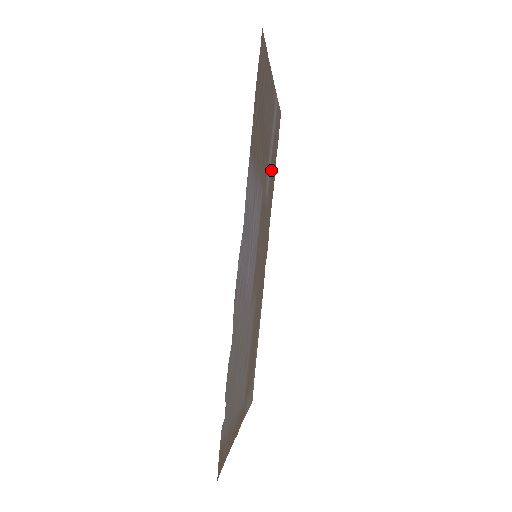
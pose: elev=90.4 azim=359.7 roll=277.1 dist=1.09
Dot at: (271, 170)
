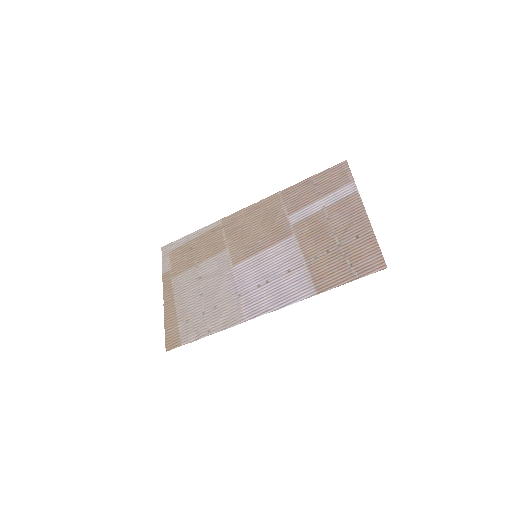
Dot at: (305, 201)
